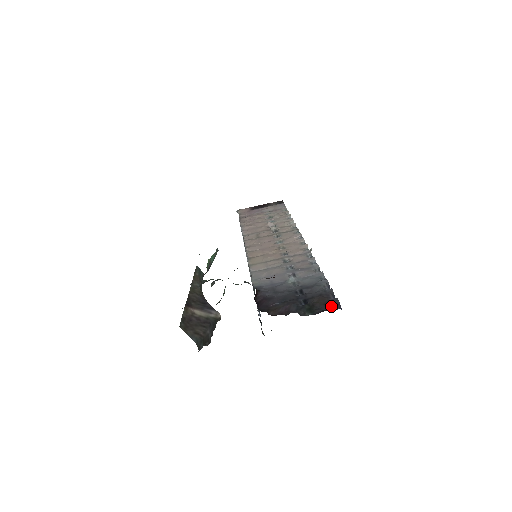
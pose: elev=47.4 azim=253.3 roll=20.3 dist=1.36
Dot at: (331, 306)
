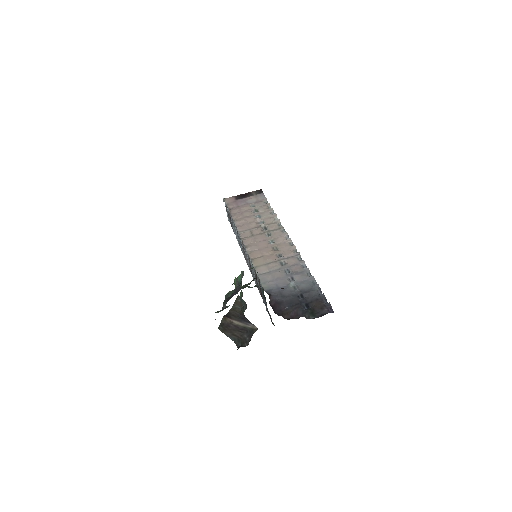
Dot at: (326, 310)
